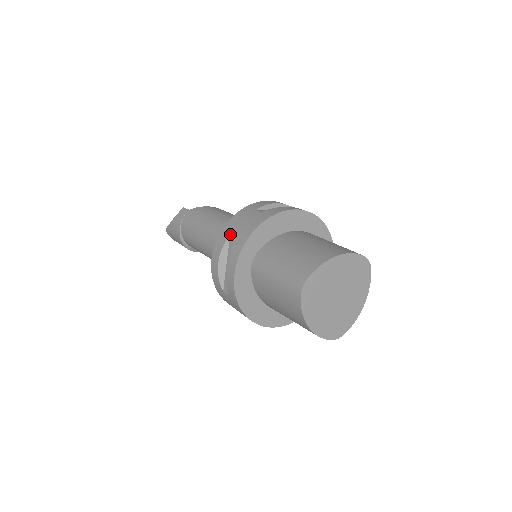
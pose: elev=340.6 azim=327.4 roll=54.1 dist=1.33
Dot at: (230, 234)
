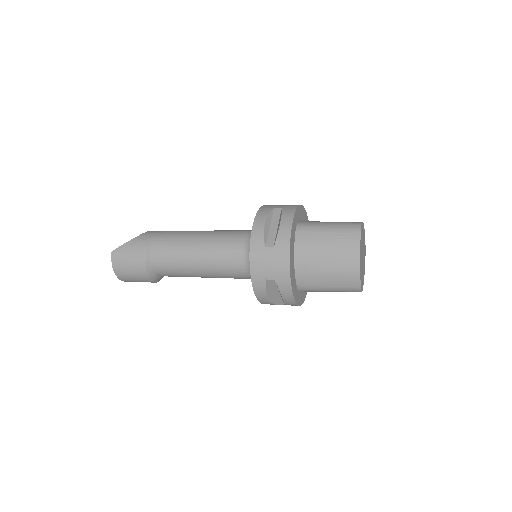
Dot at: (274, 208)
